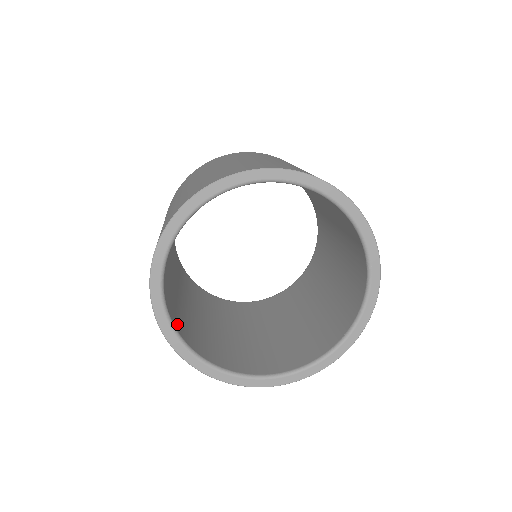
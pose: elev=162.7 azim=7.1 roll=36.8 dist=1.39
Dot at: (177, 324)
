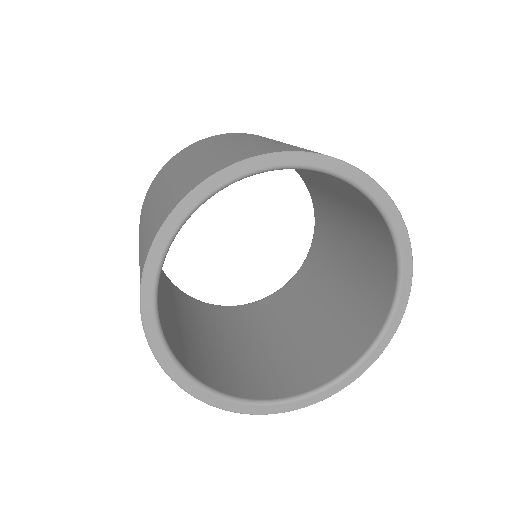
Dot at: occluded
